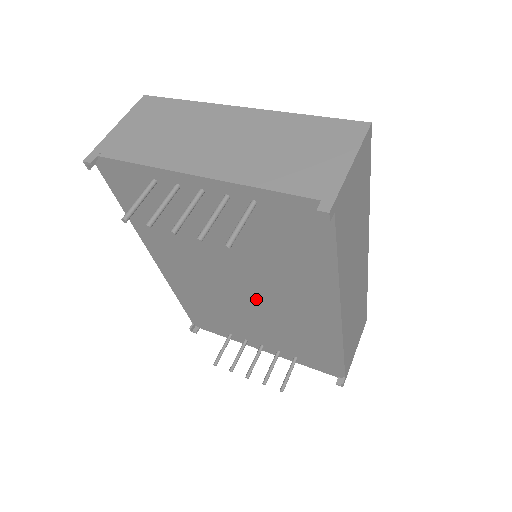
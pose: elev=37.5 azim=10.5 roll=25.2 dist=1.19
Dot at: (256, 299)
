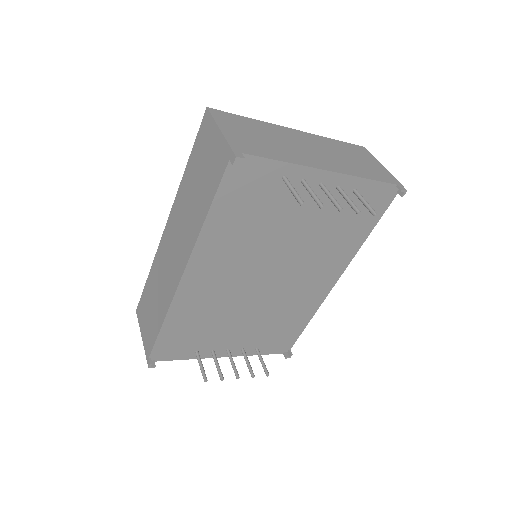
Dot at: (273, 289)
